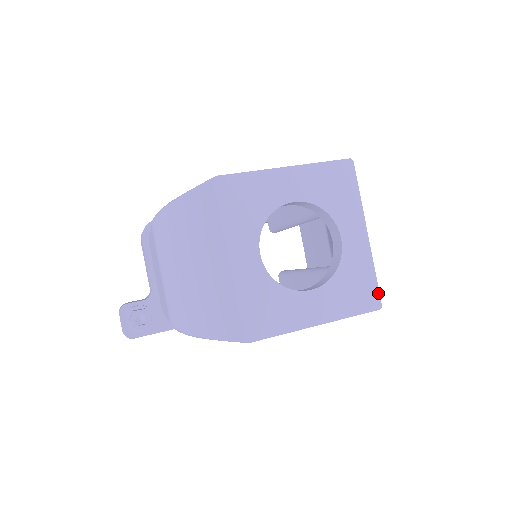
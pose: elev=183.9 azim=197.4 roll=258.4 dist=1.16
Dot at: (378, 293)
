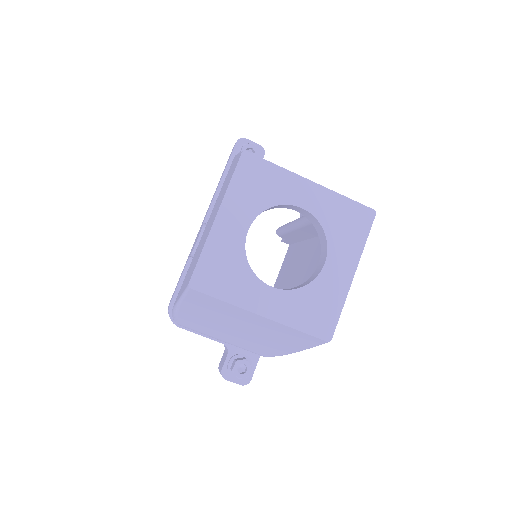
Dot at: (363, 206)
